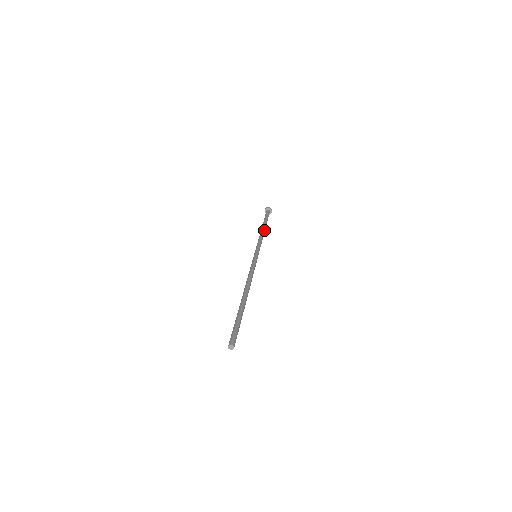
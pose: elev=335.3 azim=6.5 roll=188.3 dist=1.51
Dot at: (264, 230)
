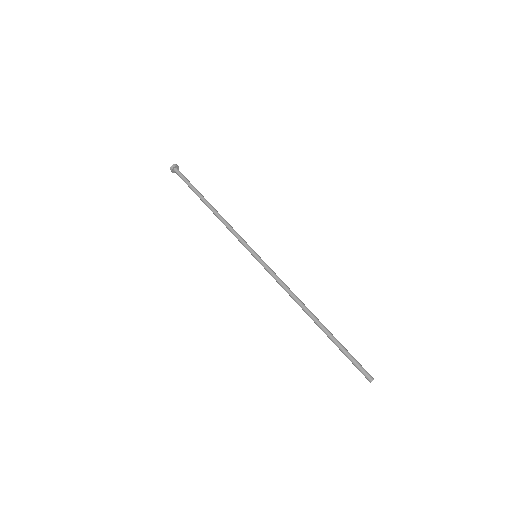
Dot at: (214, 209)
